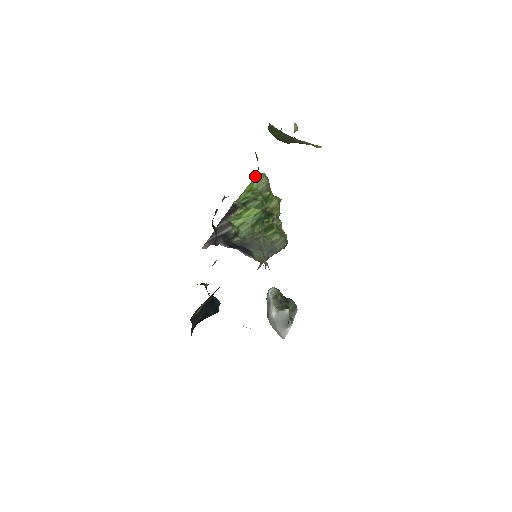
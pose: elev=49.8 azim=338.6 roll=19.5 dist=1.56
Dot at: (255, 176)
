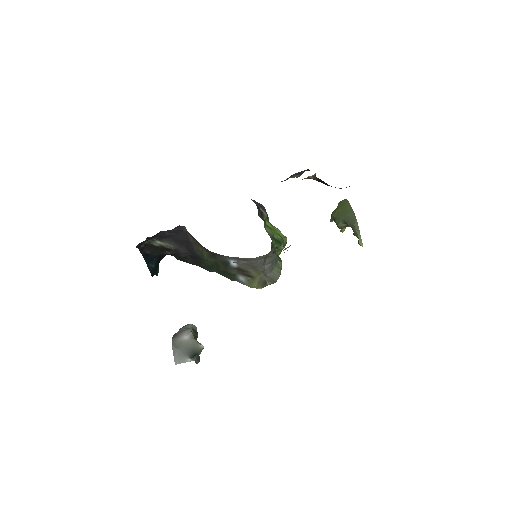
Dot at: occluded
